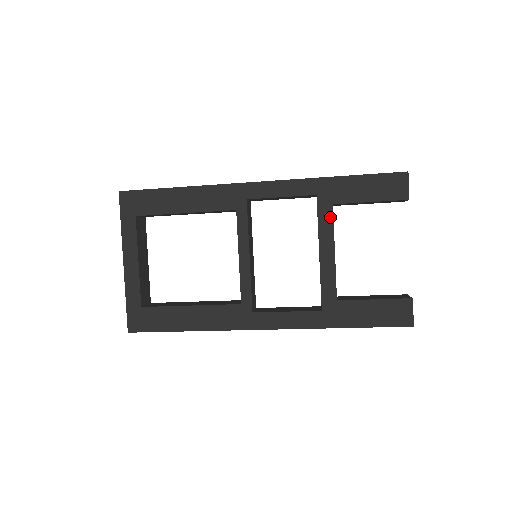
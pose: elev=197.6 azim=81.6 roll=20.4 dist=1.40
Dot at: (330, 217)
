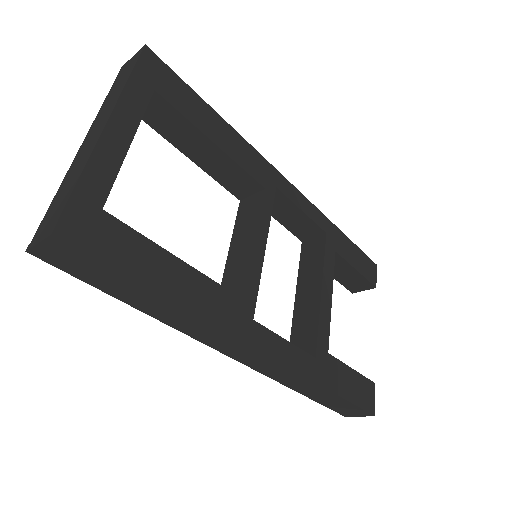
Dot at: (333, 261)
